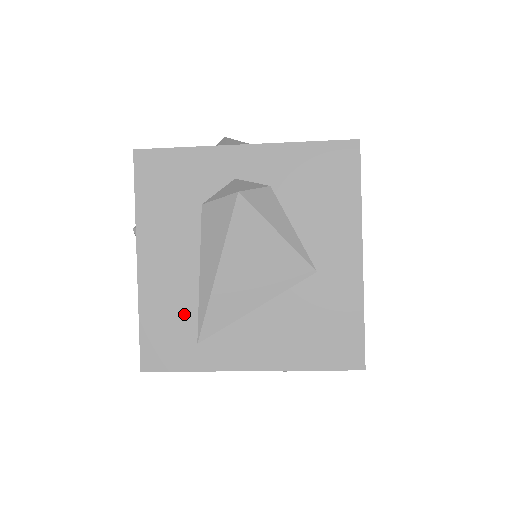
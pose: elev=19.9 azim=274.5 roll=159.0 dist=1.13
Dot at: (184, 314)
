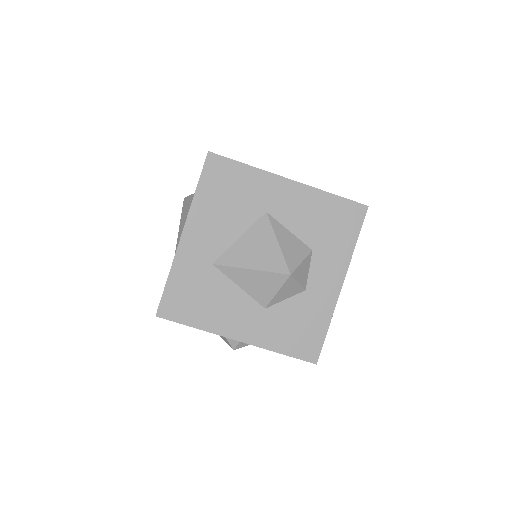
Dot at: occluded
